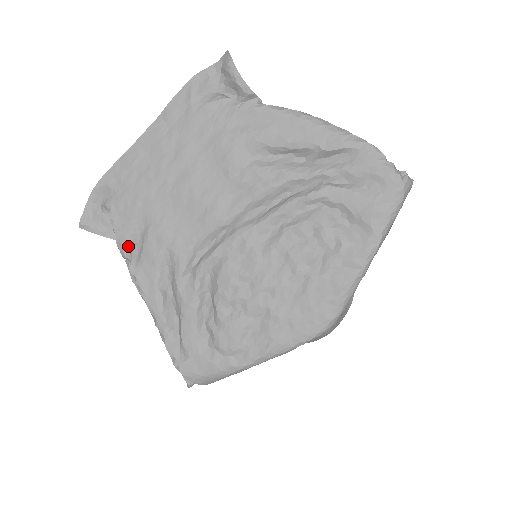
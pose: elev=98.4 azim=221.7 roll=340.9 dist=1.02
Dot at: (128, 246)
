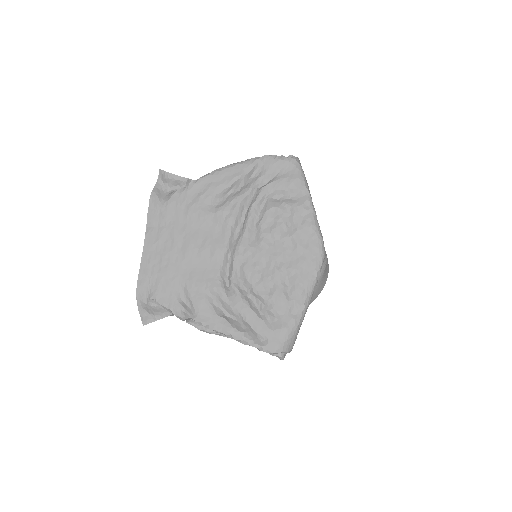
Dot at: (182, 309)
